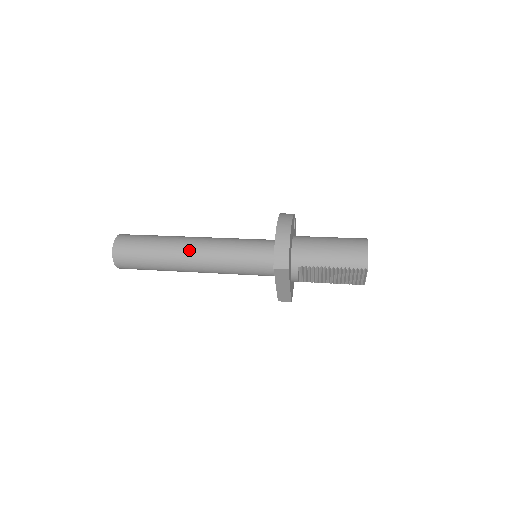
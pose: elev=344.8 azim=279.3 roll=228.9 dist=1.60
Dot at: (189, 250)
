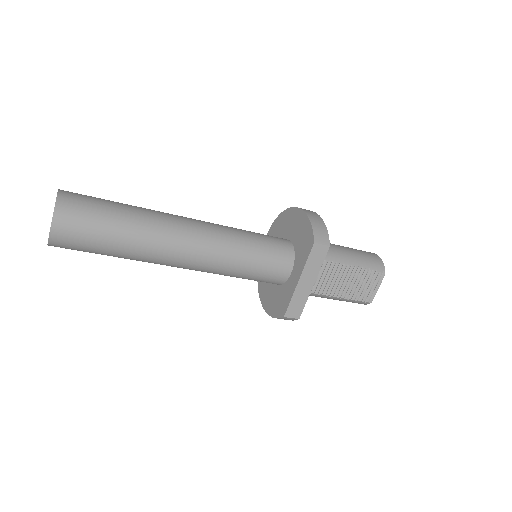
Dot at: (184, 222)
